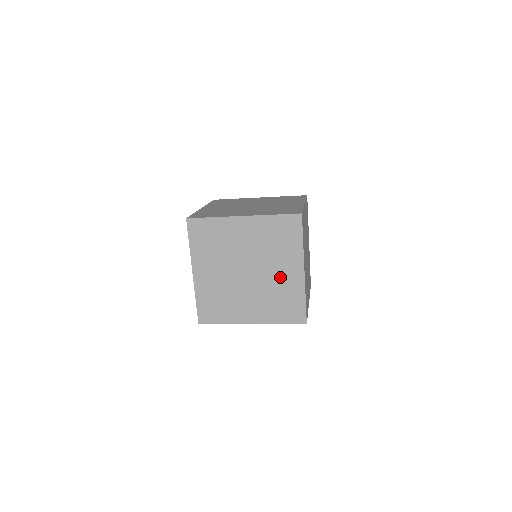
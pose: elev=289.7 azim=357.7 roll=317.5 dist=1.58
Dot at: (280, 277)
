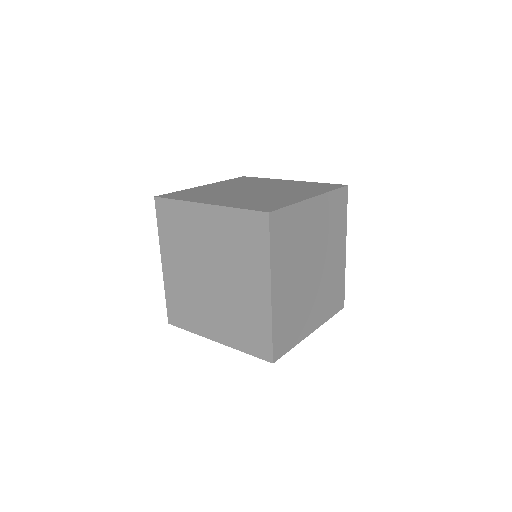
Dot at: (244, 293)
